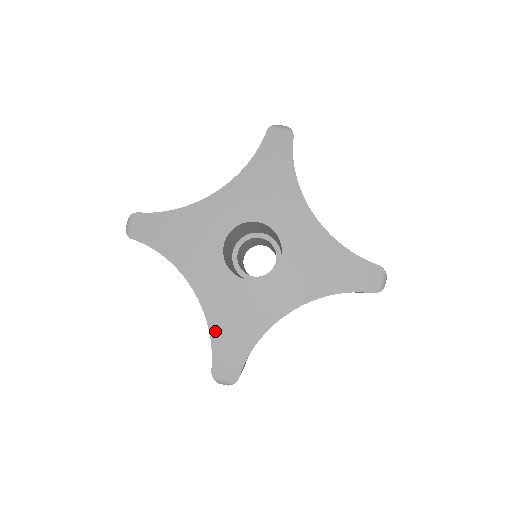
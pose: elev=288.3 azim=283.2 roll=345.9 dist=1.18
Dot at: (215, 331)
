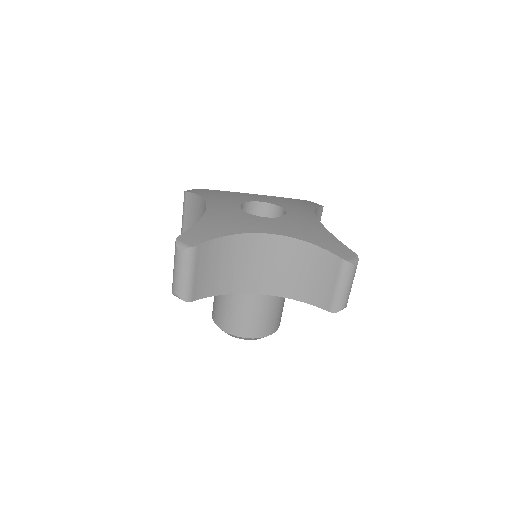
Dot at: (203, 221)
